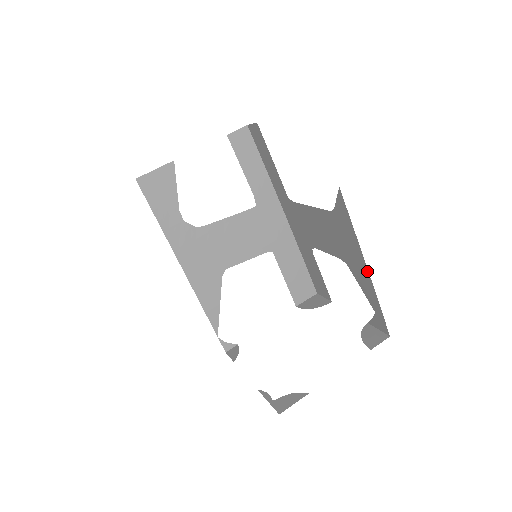
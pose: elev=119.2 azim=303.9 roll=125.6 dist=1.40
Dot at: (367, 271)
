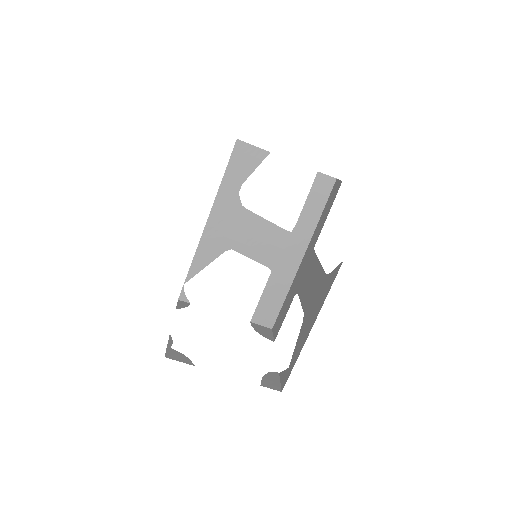
Dot at: occluded
